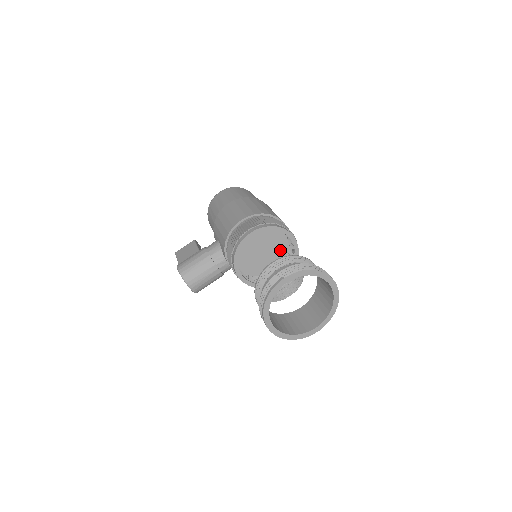
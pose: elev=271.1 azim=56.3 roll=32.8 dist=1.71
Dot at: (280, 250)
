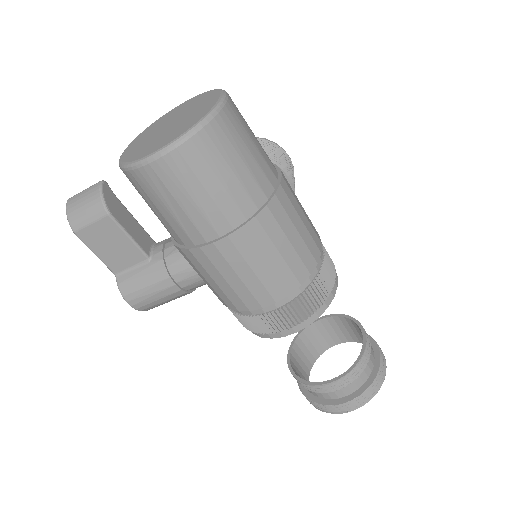
Dot at: occluded
